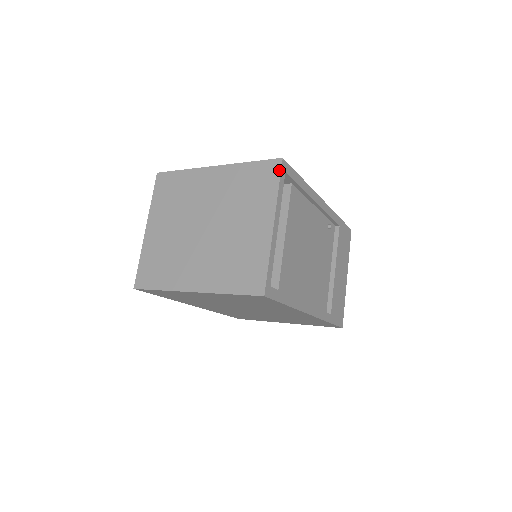
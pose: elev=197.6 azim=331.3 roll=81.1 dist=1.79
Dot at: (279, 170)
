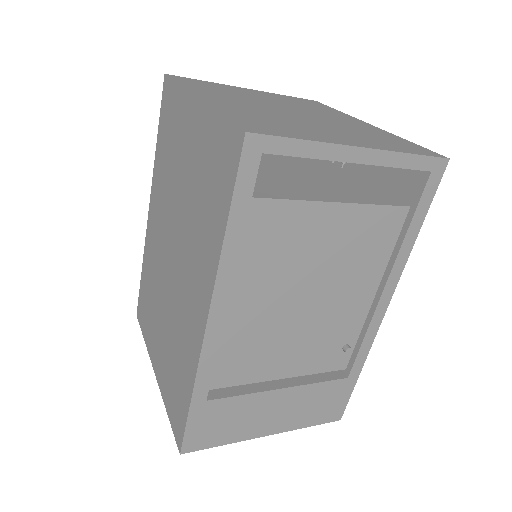
Dot at: (433, 155)
